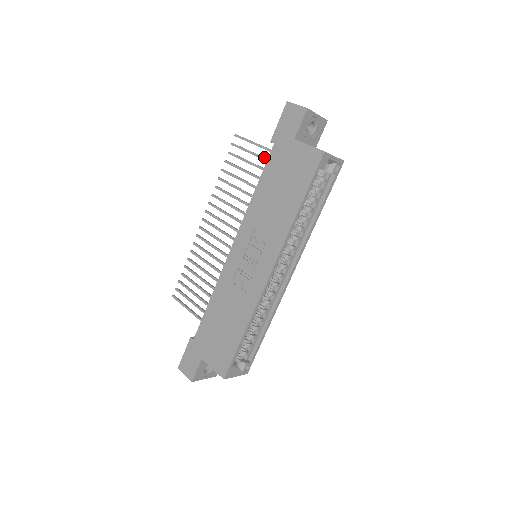
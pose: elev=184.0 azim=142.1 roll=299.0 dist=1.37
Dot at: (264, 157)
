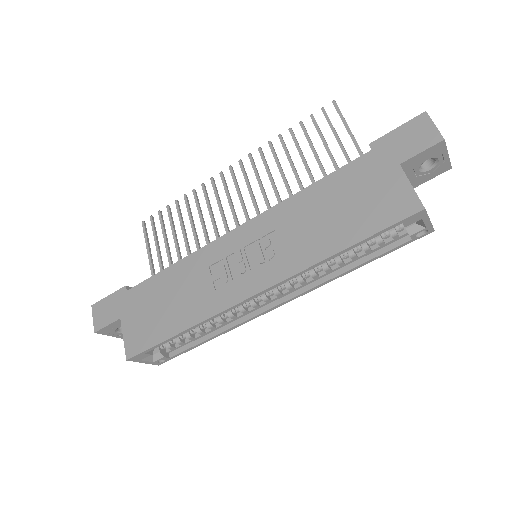
Dot at: occluded
